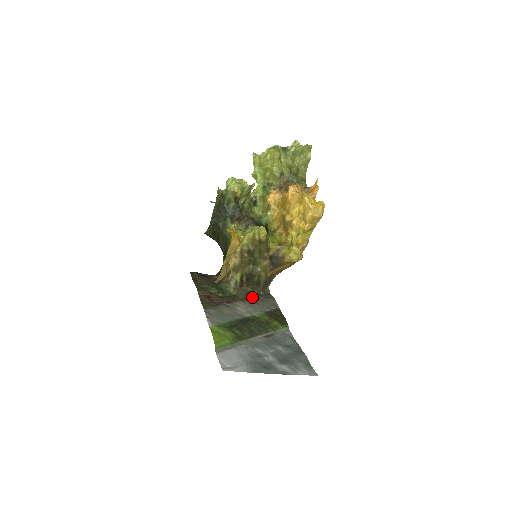
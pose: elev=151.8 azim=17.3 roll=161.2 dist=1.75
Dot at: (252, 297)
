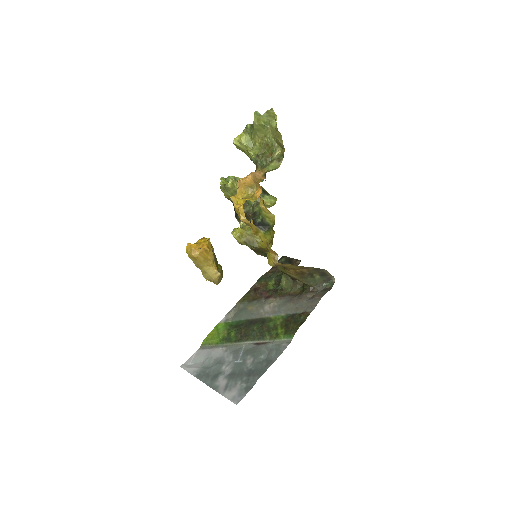
Dot at: (300, 292)
